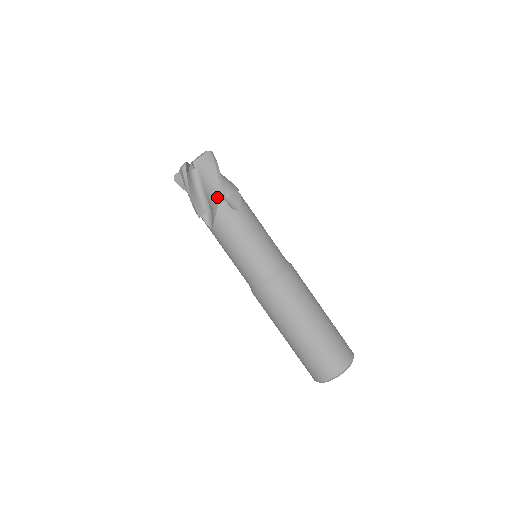
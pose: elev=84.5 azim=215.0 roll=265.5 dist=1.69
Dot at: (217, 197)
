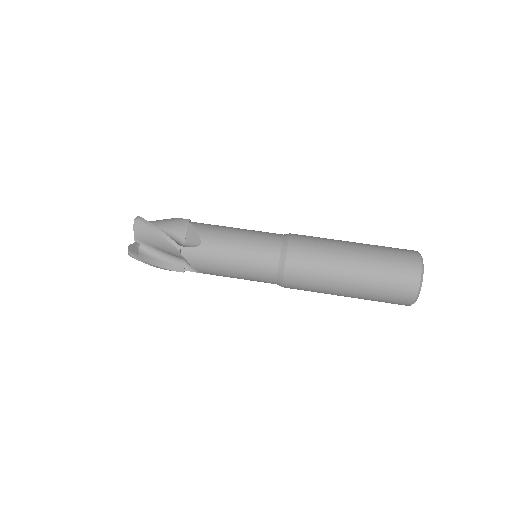
Dot at: (184, 221)
